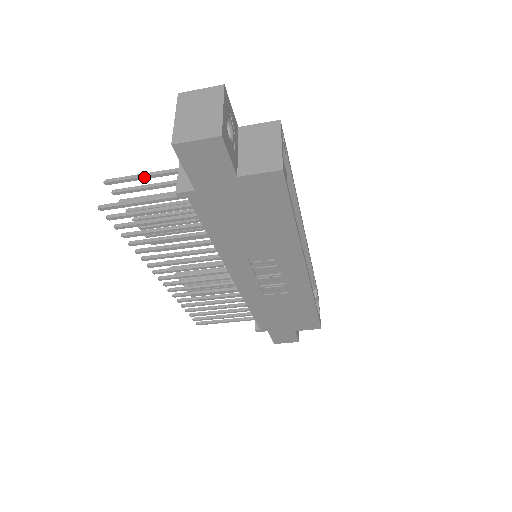
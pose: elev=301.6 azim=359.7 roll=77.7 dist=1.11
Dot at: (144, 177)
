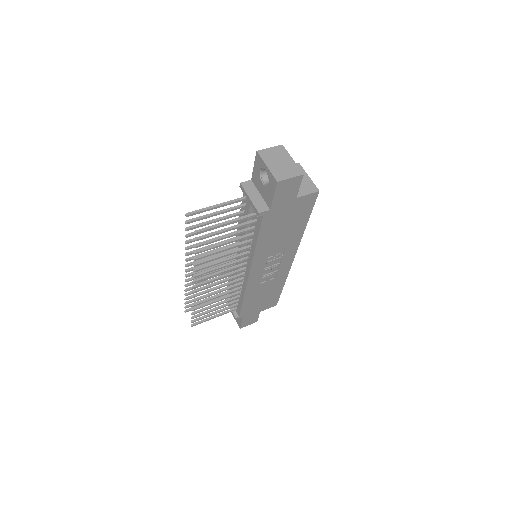
Dot at: (215, 208)
